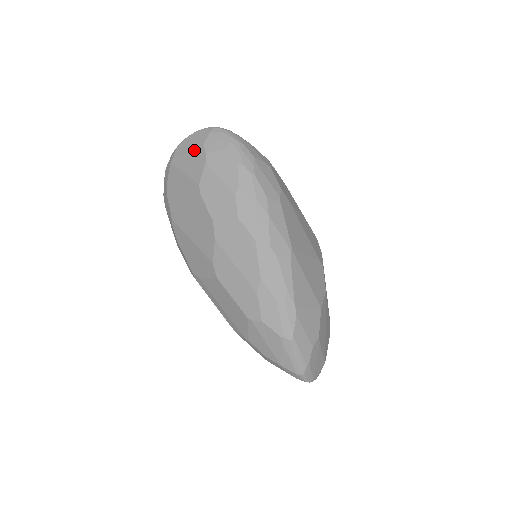
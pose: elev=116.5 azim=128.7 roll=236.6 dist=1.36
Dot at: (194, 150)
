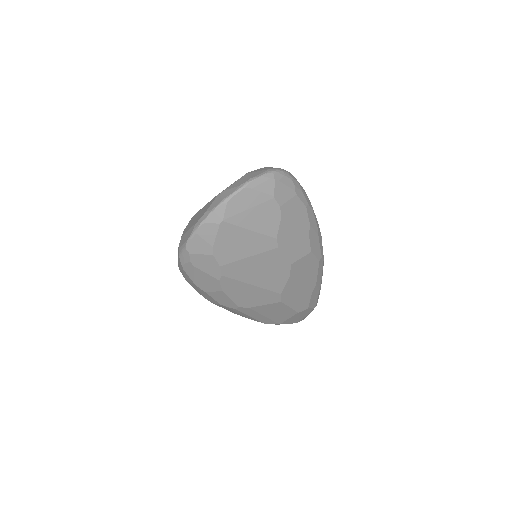
Dot at: (261, 204)
